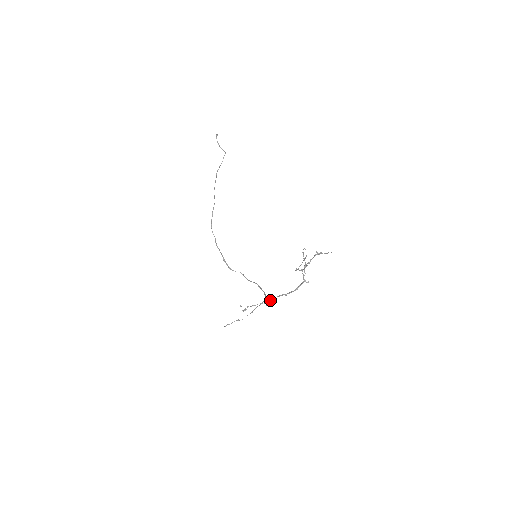
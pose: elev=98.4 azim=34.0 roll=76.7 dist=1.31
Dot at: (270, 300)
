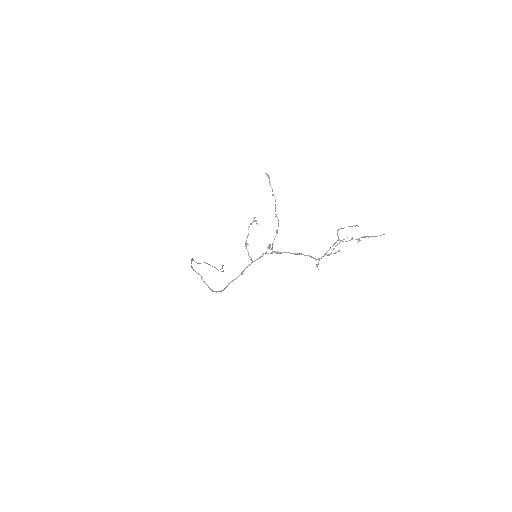
Dot at: (272, 249)
